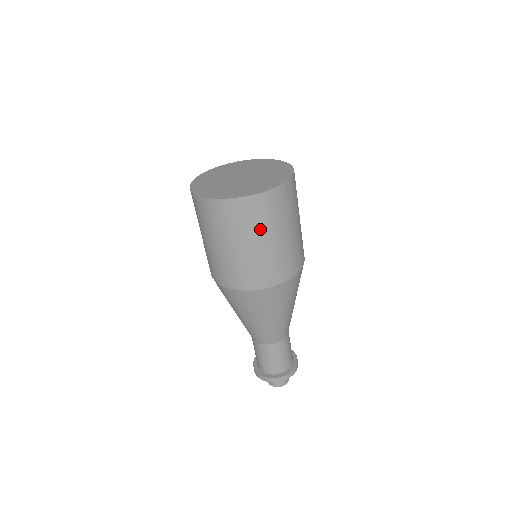
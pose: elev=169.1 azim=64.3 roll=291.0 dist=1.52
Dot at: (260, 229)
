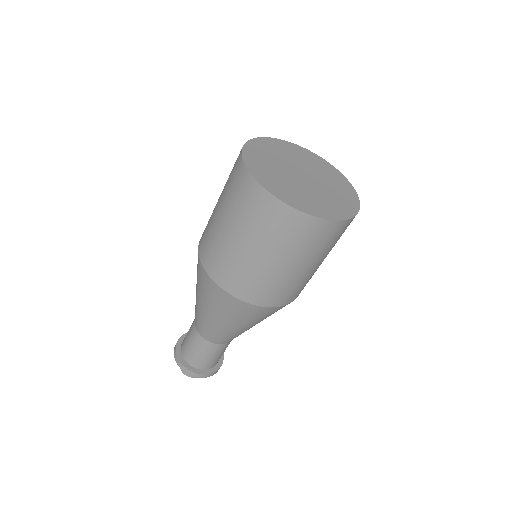
Dot at: (332, 247)
